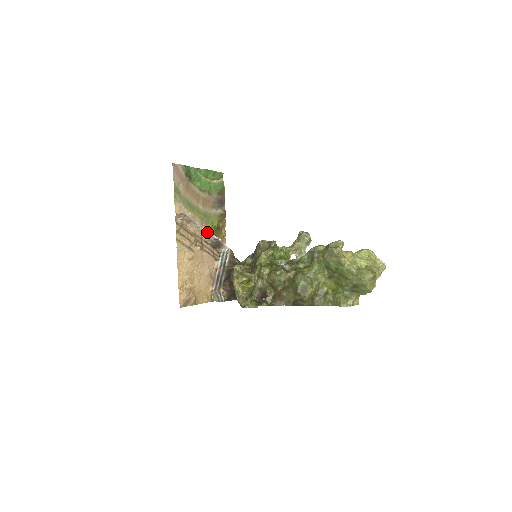
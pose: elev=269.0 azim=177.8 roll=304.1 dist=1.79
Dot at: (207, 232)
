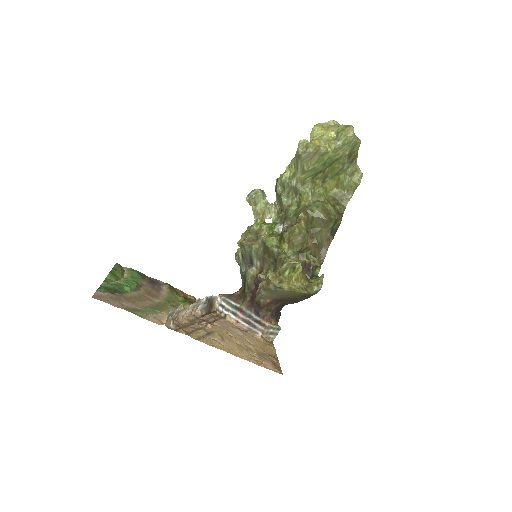
Dot at: (195, 305)
